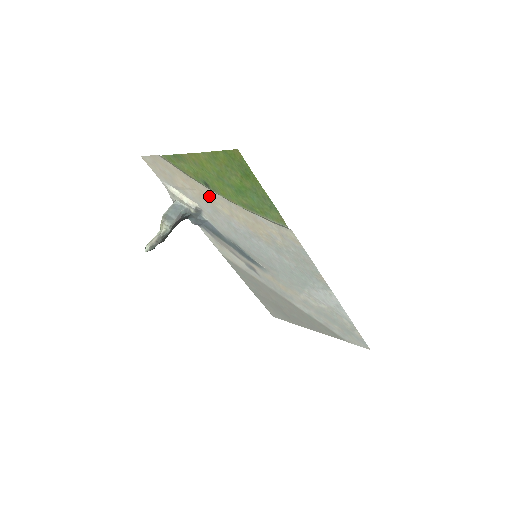
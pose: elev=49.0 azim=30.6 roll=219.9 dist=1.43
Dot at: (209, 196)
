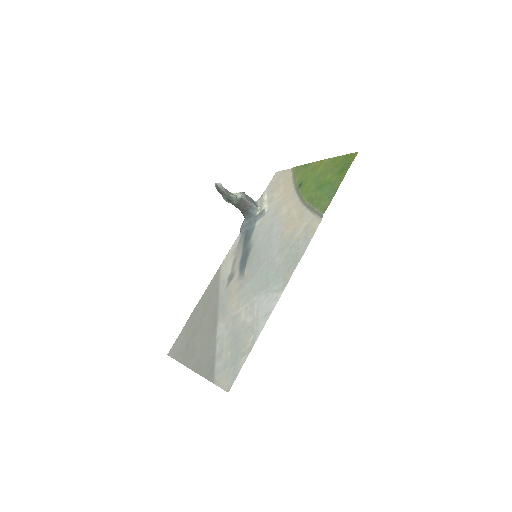
Dot at: (288, 198)
